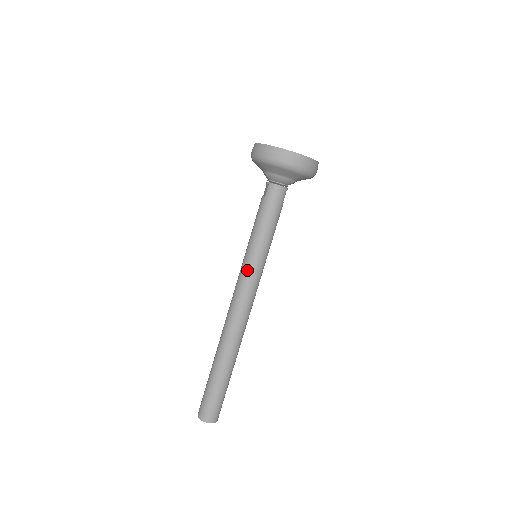
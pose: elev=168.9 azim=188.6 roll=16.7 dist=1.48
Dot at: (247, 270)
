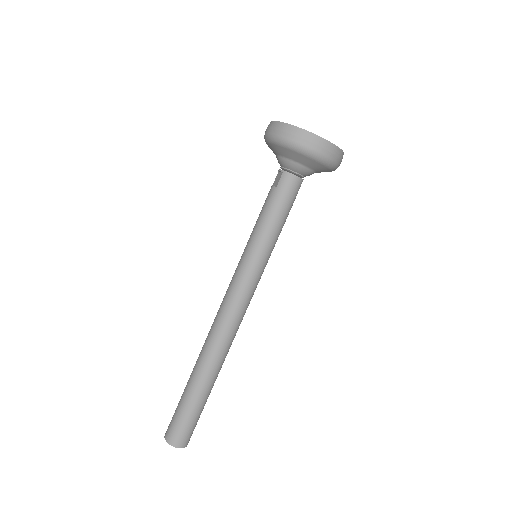
Dot at: (245, 272)
